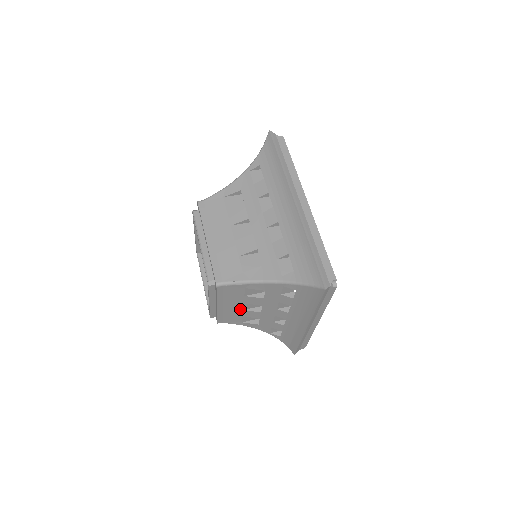
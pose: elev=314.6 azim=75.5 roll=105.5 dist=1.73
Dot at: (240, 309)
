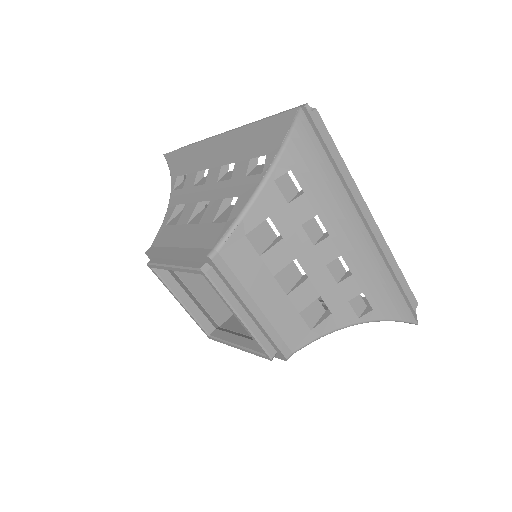
Dot at: occluded
